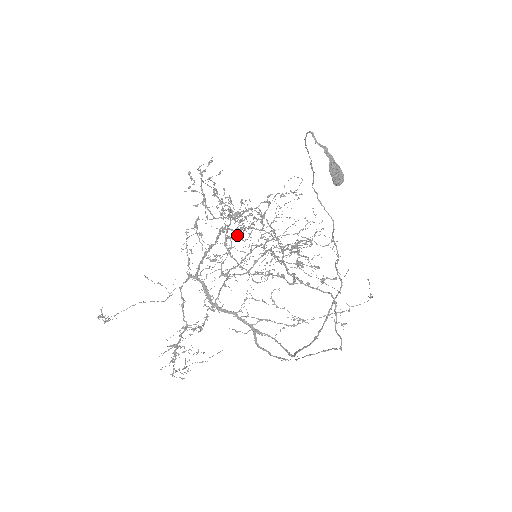
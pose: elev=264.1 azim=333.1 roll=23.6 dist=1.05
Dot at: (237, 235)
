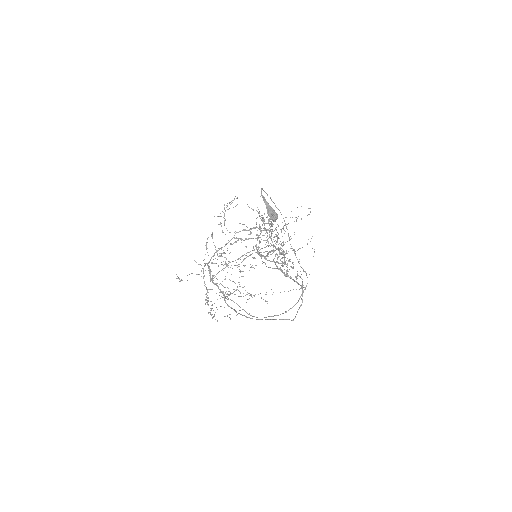
Dot at: occluded
